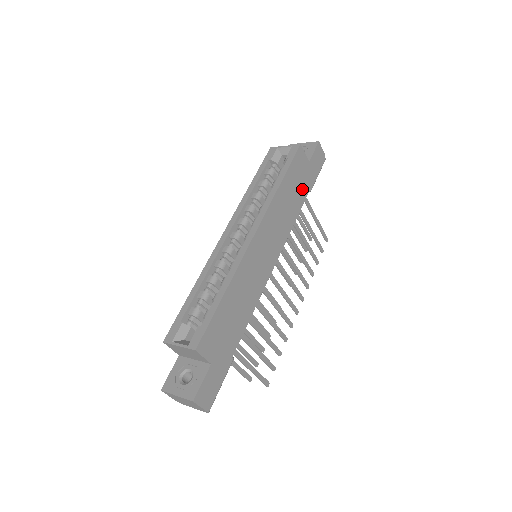
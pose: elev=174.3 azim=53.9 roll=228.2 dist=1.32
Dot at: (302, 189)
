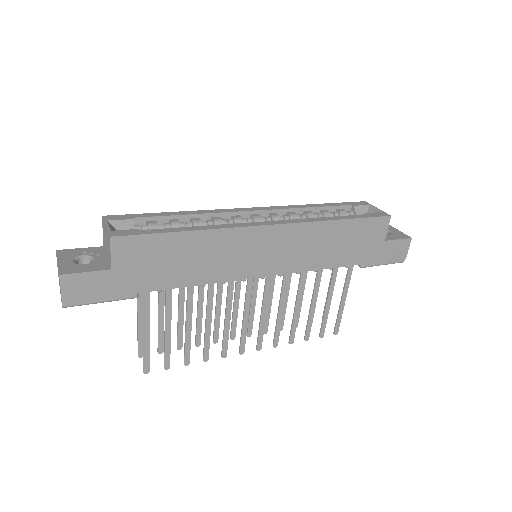
Dot at: (355, 253)
